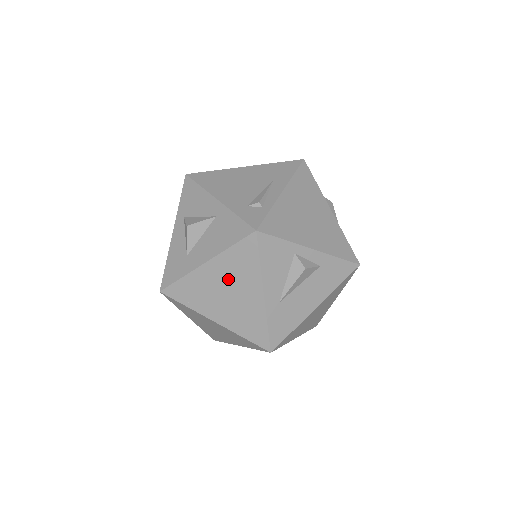
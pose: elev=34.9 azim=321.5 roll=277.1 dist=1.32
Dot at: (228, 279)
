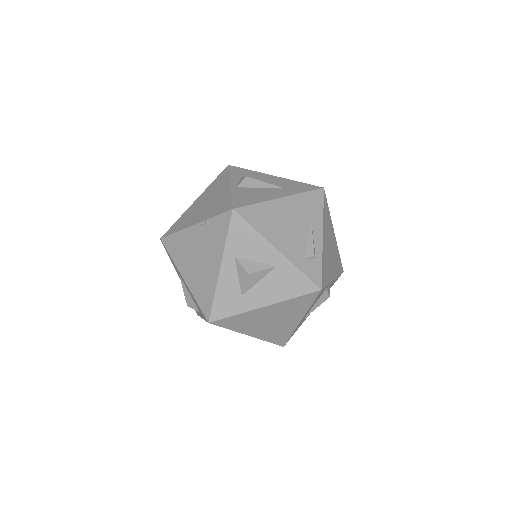
Dot at: (278, 314)
